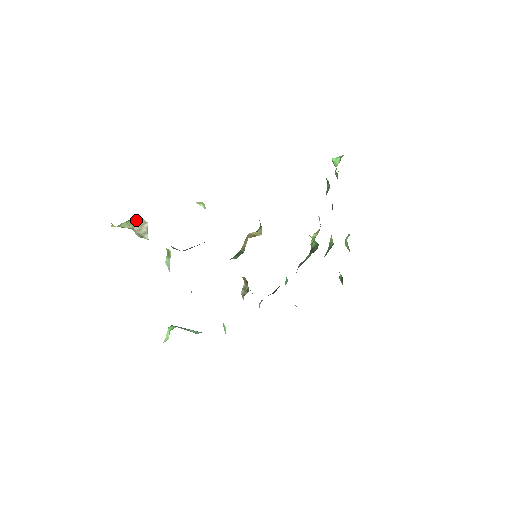
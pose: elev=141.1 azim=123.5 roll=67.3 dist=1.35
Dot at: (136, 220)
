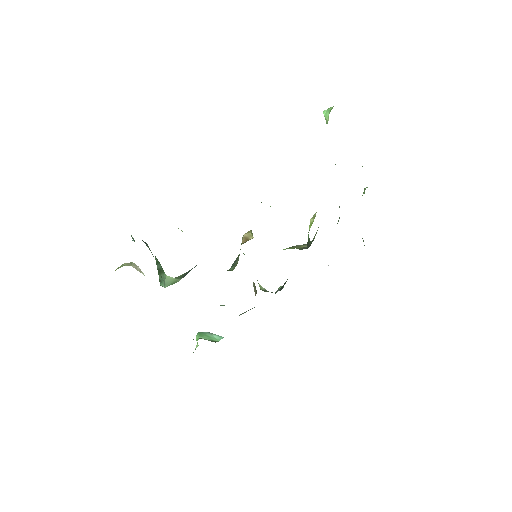
Dot at: occluded
